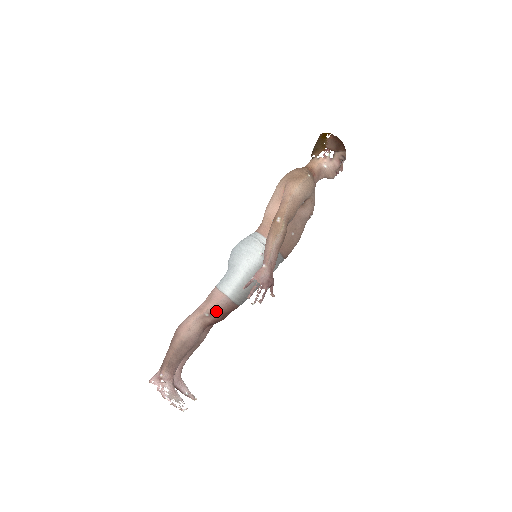
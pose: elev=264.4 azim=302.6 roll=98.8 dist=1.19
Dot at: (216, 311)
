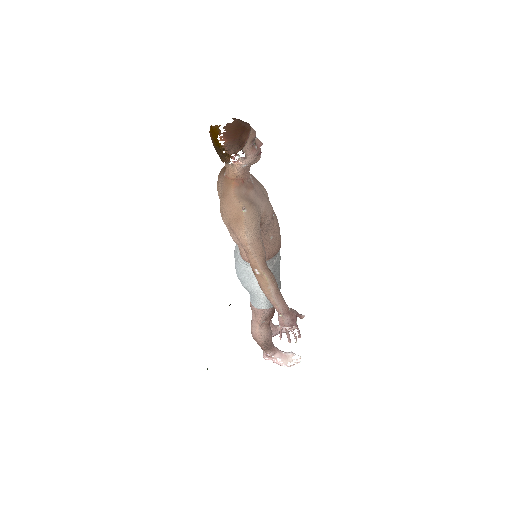
Dot at: (267, 317)
